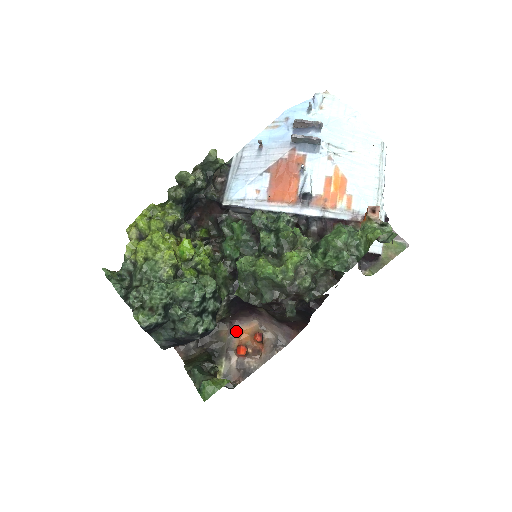
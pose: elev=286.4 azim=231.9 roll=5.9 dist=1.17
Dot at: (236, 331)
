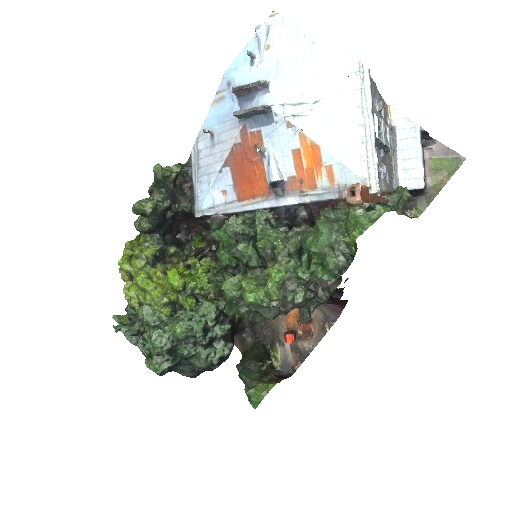
Dot at: occluded
